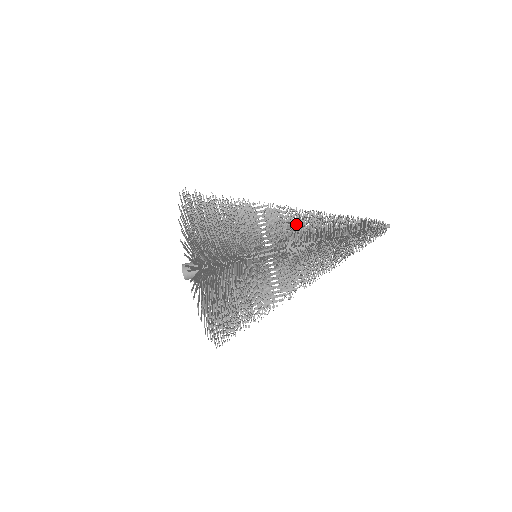
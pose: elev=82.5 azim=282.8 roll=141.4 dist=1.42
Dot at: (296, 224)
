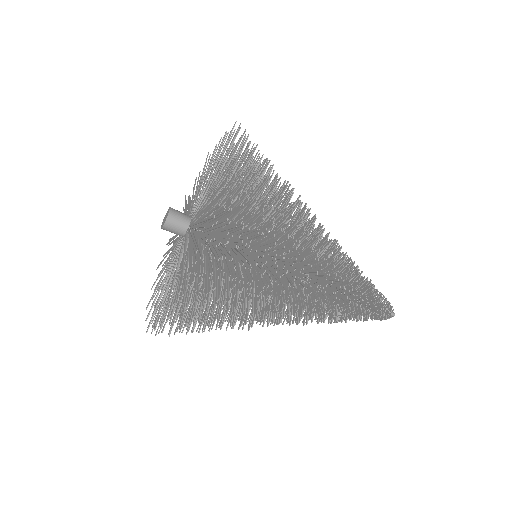
Dot at: (311, 306)
